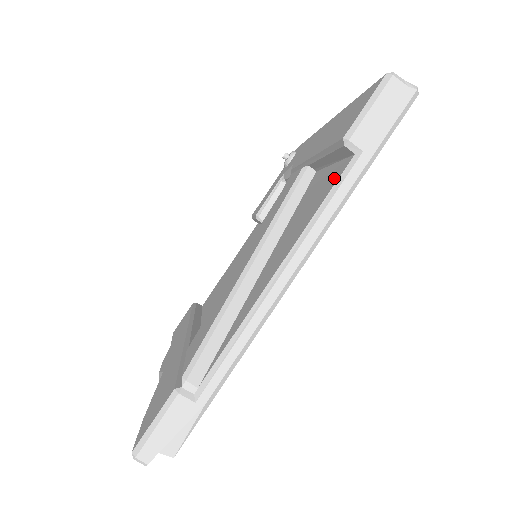
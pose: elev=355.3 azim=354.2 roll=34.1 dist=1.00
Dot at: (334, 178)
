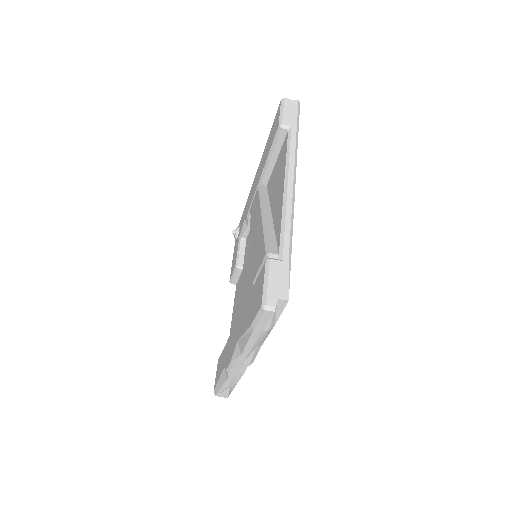
Dot at: (284, 147)
